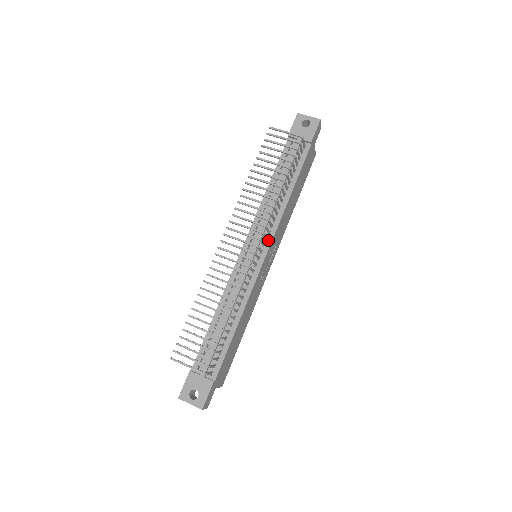
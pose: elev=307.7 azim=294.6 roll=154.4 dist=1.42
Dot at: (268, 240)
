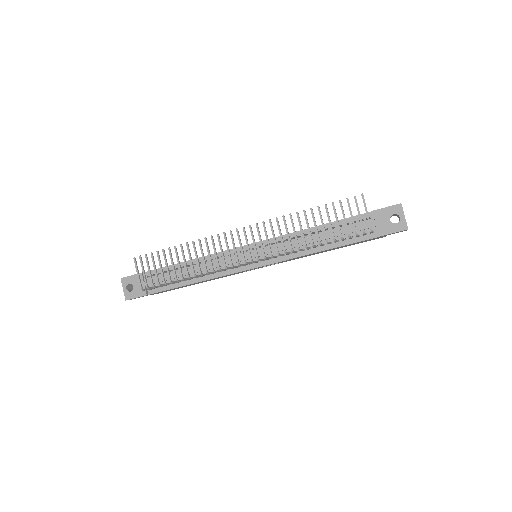
Dot at: (270, 260)
